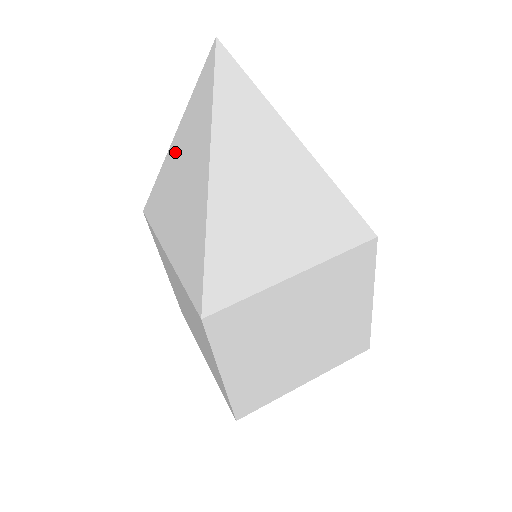
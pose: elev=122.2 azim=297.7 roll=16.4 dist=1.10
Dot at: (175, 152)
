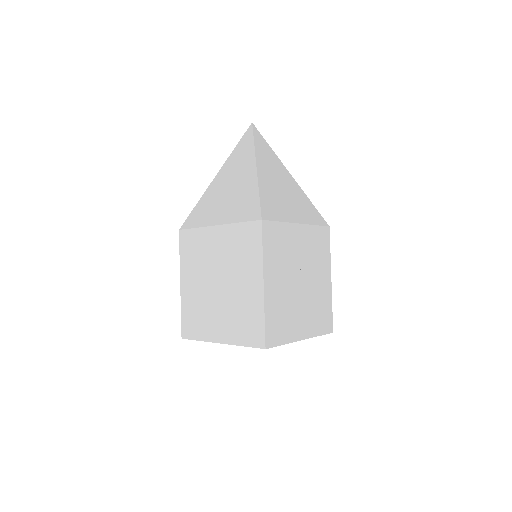
Dot at: (220, 177)
